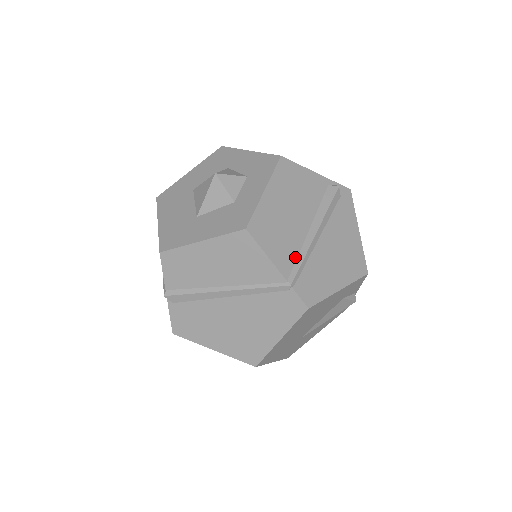
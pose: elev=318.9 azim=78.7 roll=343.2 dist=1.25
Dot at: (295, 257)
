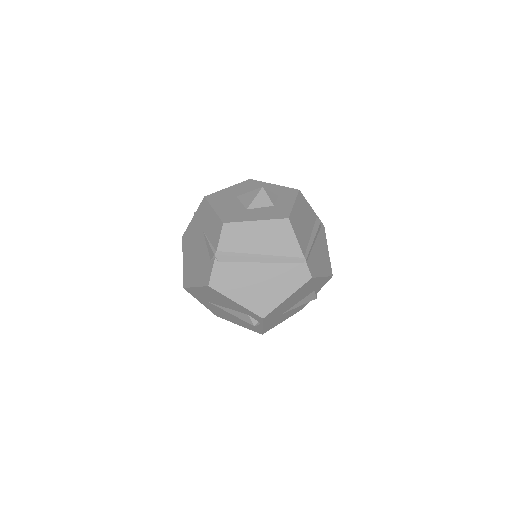
Dot at: (306, 246)
